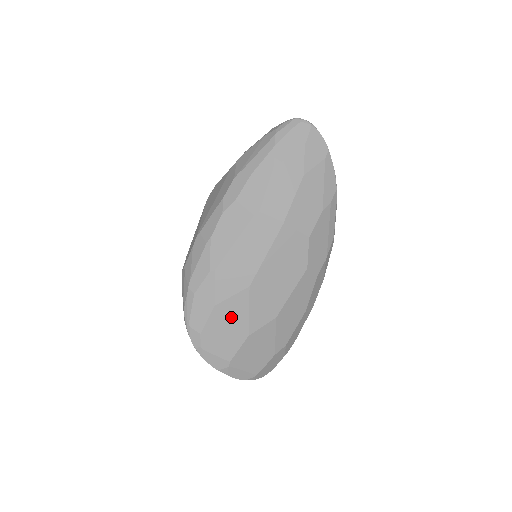
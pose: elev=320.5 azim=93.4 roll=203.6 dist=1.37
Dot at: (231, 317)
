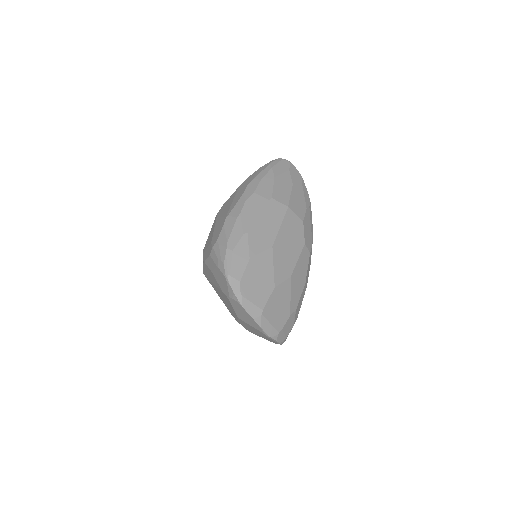
Dot at: (261, 270)
